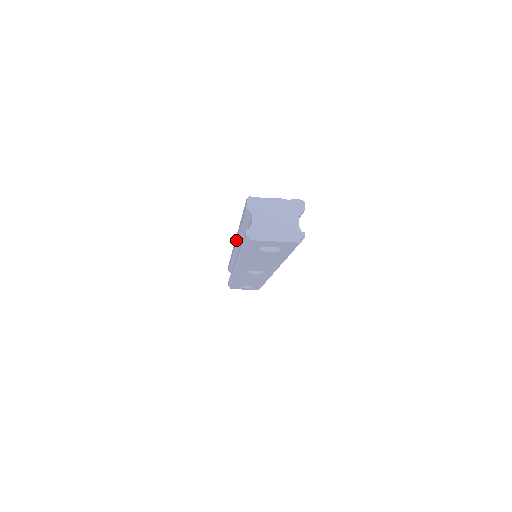
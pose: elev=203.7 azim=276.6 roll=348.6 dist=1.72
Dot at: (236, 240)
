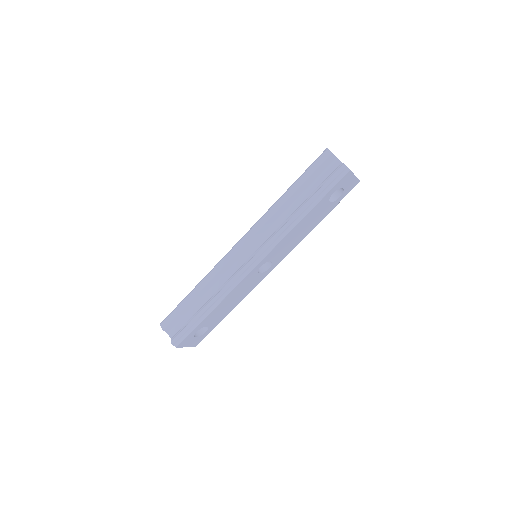
Dot at: (256, 230)
